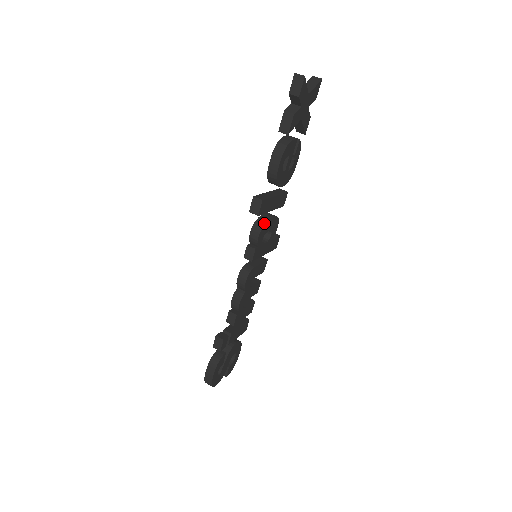
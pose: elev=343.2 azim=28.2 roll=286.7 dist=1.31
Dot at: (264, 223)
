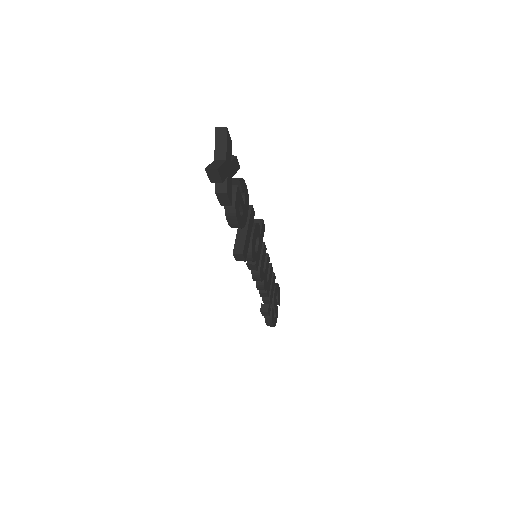
Dot at: (250, 248)
